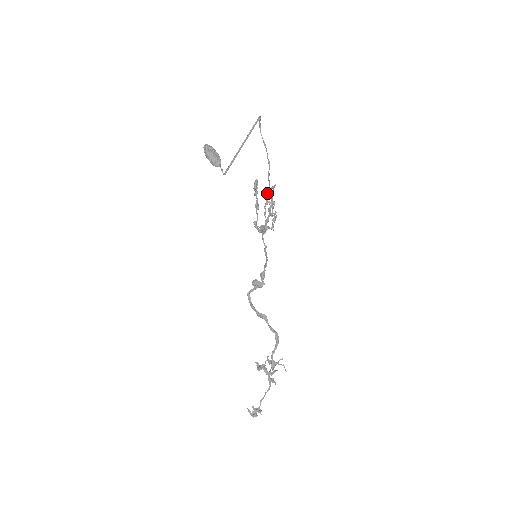
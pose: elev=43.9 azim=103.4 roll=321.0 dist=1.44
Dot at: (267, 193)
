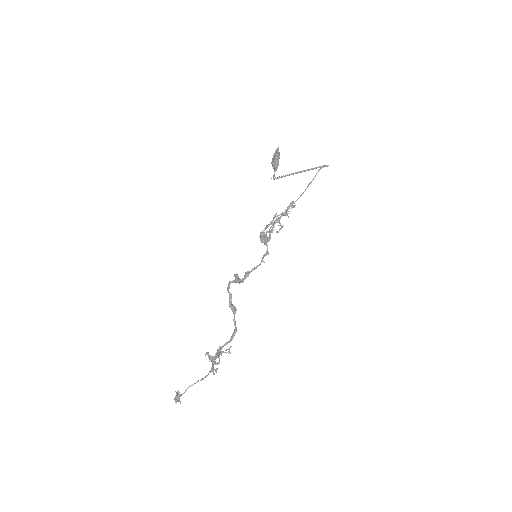
Dot at: (285, 215)
